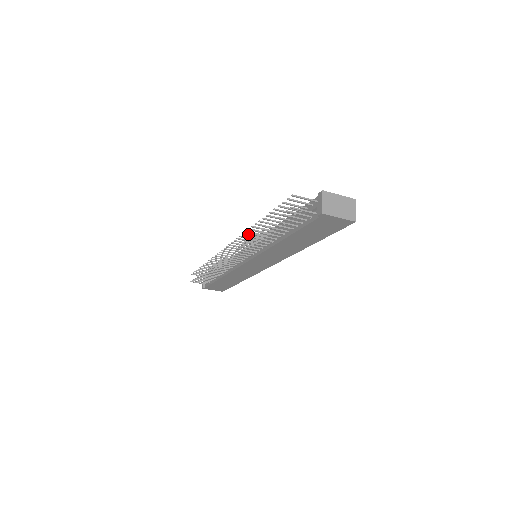
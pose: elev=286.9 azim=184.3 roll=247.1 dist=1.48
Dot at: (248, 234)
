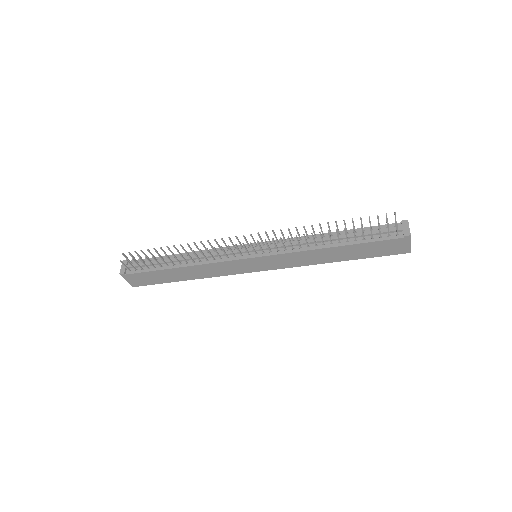
Dot at: occluded
